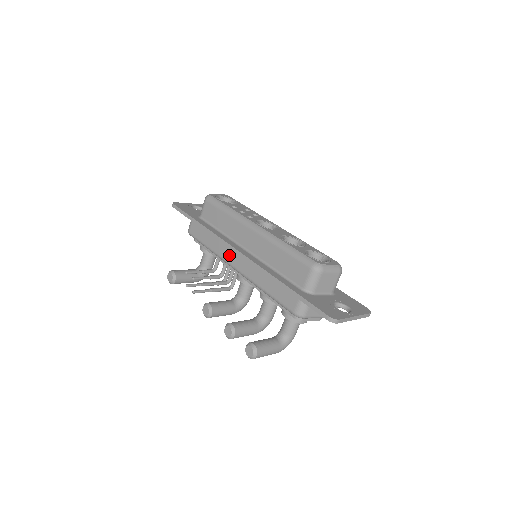
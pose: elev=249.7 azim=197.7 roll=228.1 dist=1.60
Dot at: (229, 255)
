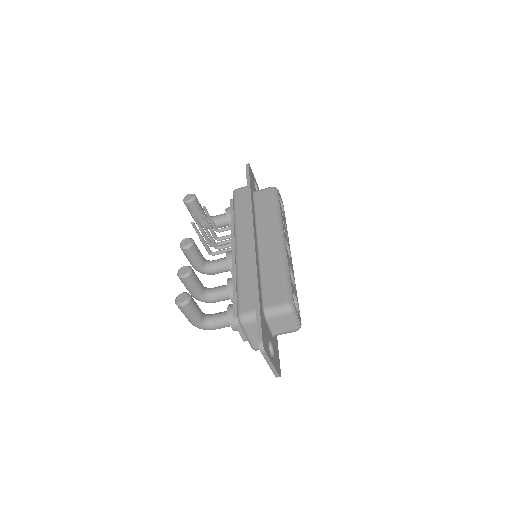
Dot at: (244, 233)
